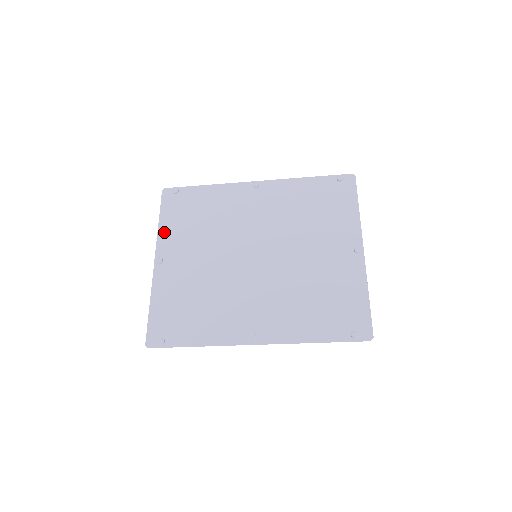
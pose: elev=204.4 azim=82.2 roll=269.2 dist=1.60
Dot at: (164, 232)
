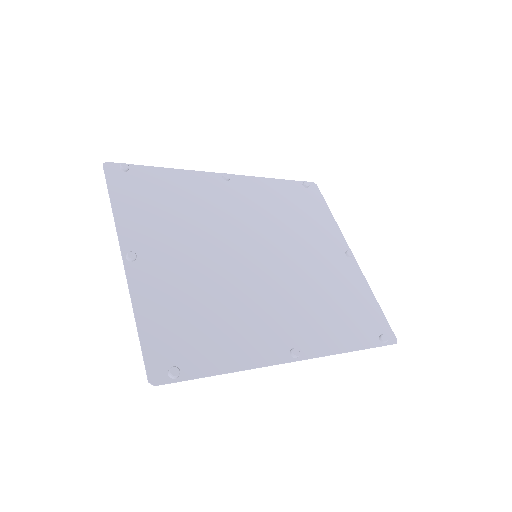
Dot at: (125, 218)
